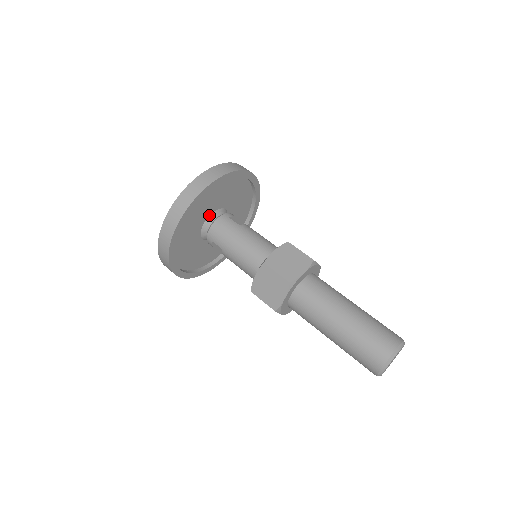
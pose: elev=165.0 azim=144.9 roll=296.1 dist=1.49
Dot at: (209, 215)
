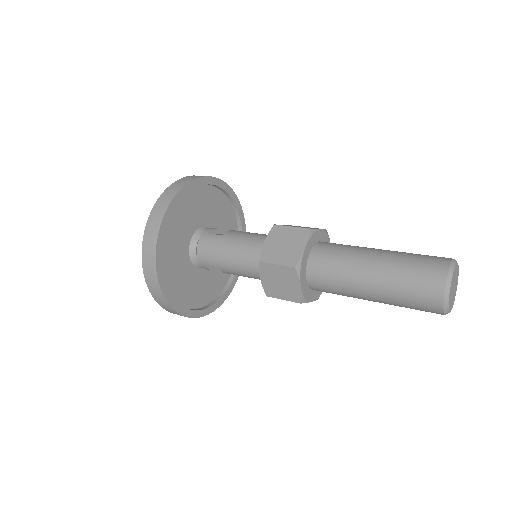
Dot at: (189, 243)
